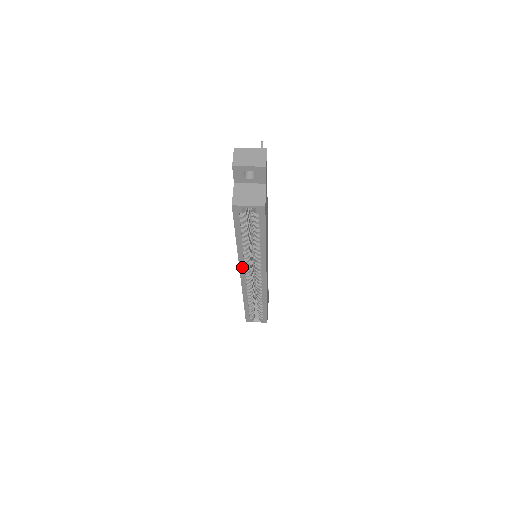
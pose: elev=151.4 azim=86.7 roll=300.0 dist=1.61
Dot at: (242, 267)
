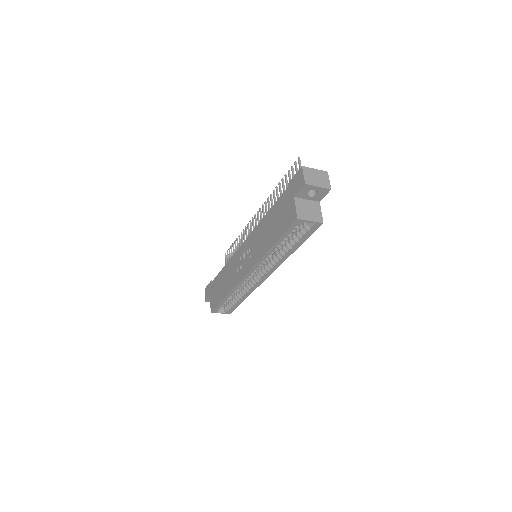
Dot at: (255, 267)
